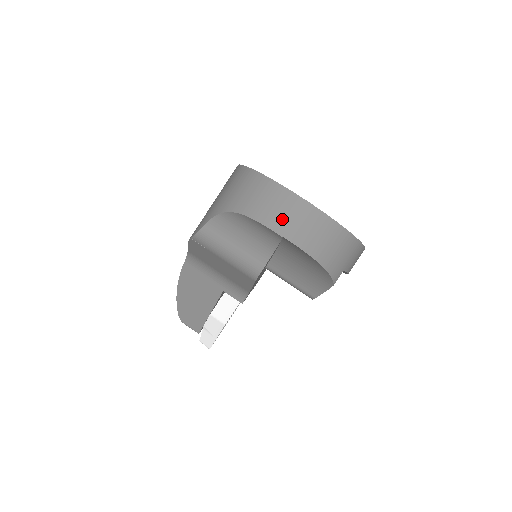
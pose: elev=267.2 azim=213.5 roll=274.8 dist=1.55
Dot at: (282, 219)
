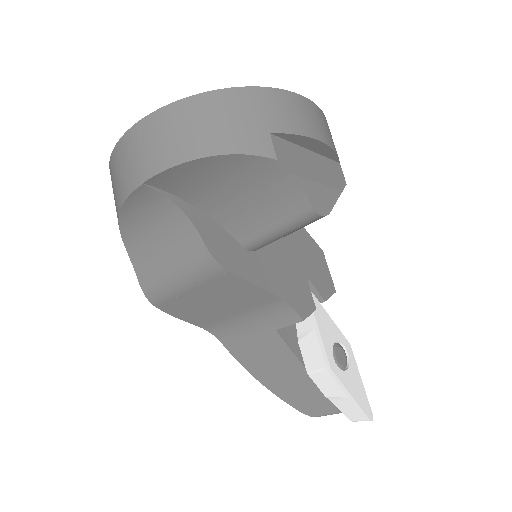
Dot at: (130, 171)
